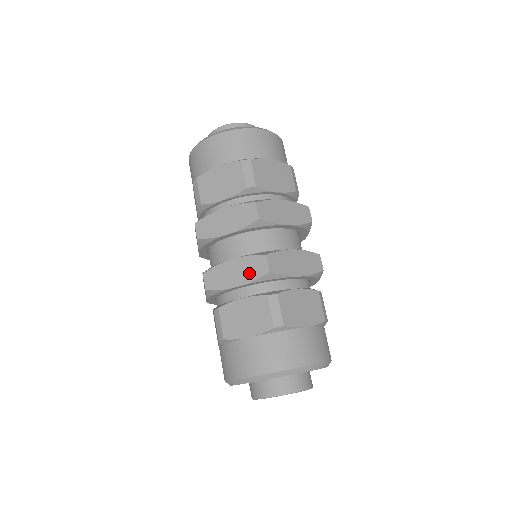
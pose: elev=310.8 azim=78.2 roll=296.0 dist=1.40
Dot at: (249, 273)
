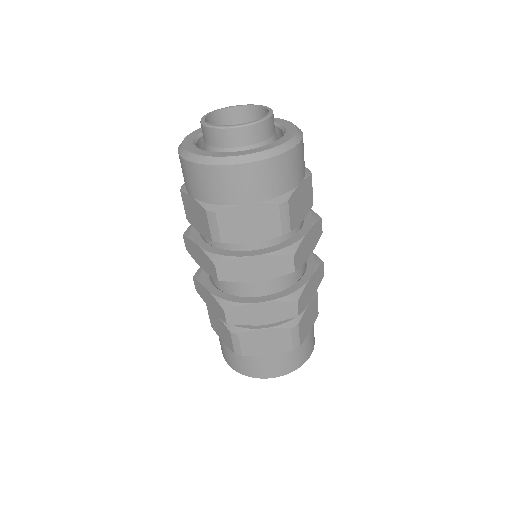
Dot at: (277, 315)
